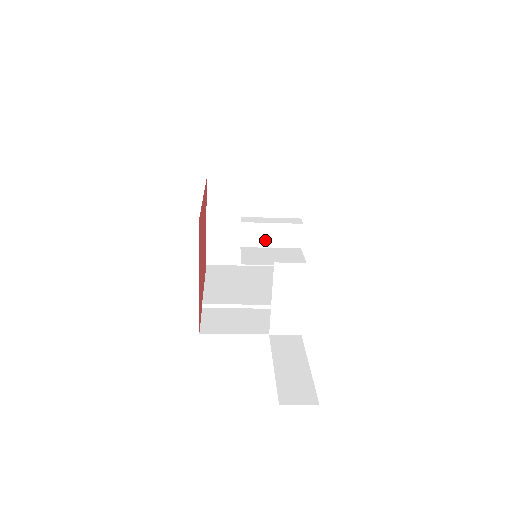
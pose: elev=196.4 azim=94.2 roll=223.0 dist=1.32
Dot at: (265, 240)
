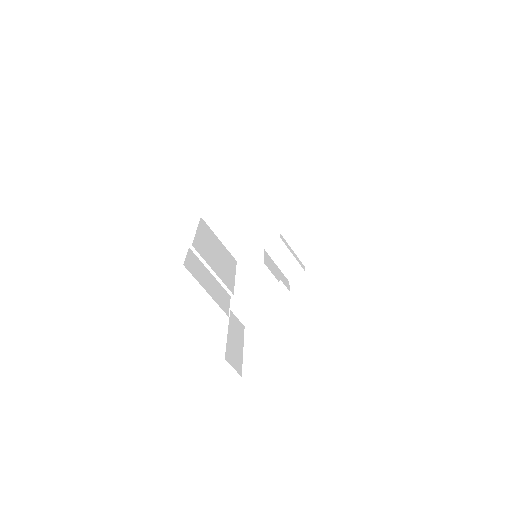
Dot at: (279, 259)
